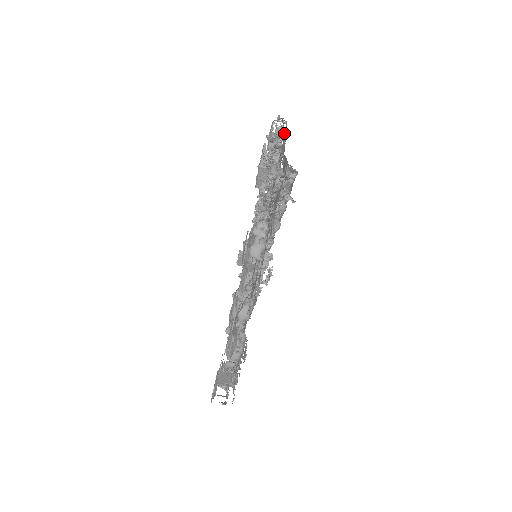
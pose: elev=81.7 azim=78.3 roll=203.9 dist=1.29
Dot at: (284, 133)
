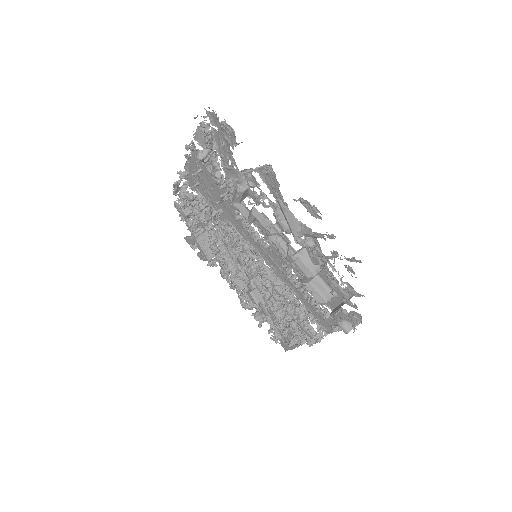
Dot at: (185, 170)
